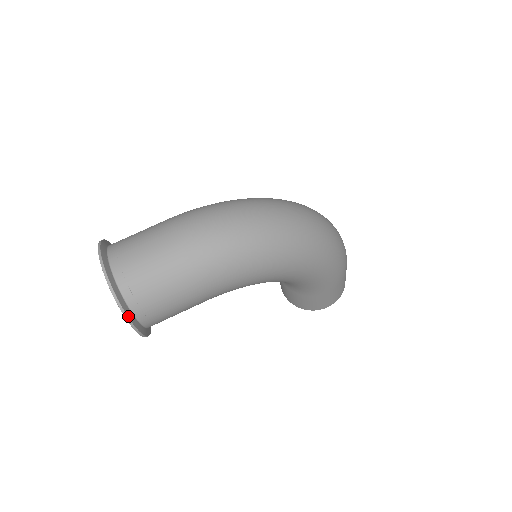
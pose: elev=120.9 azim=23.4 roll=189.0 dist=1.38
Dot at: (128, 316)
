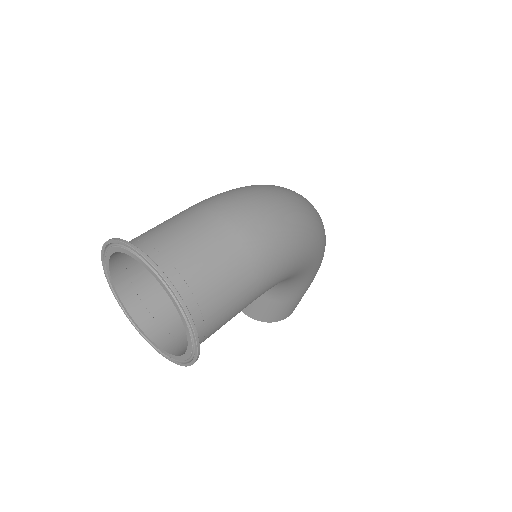
Dot at: (196, 330)
